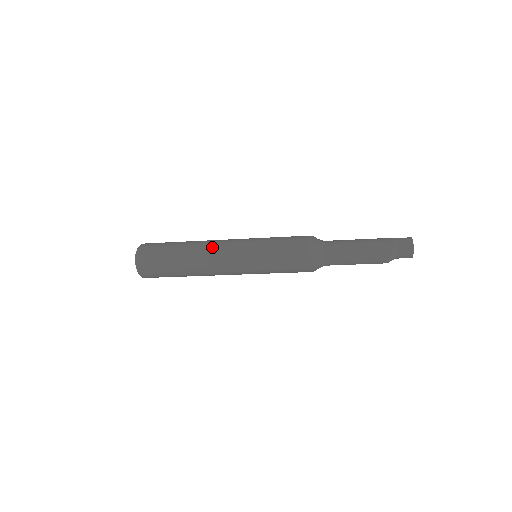
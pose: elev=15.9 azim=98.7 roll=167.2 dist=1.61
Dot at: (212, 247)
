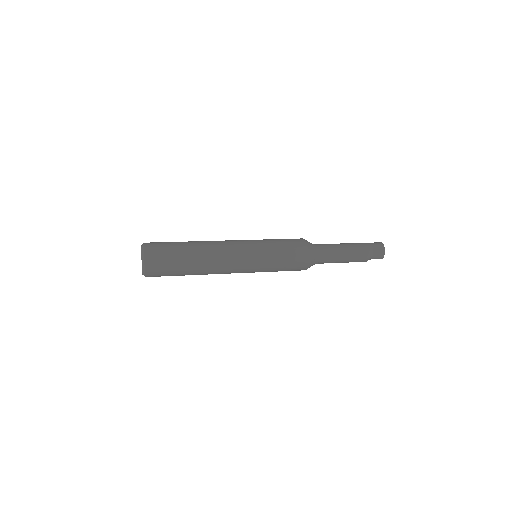
Dot at: (219, 242)
